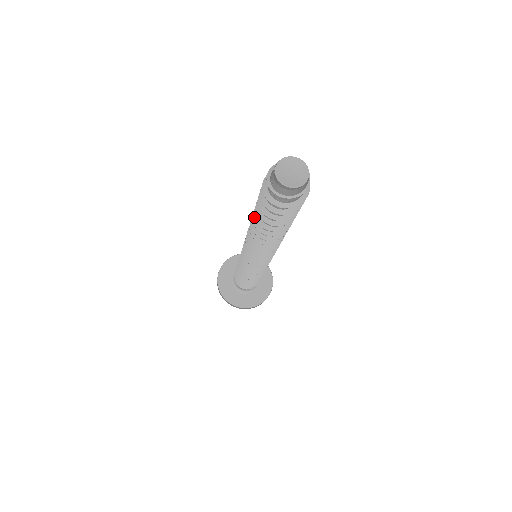
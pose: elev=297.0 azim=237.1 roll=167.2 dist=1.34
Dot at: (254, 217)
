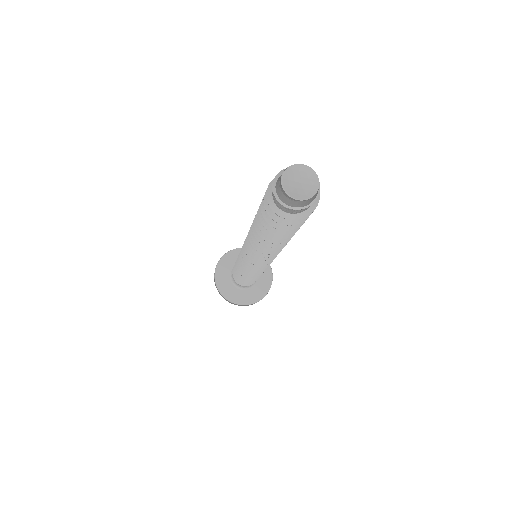
Dot at: occluded
